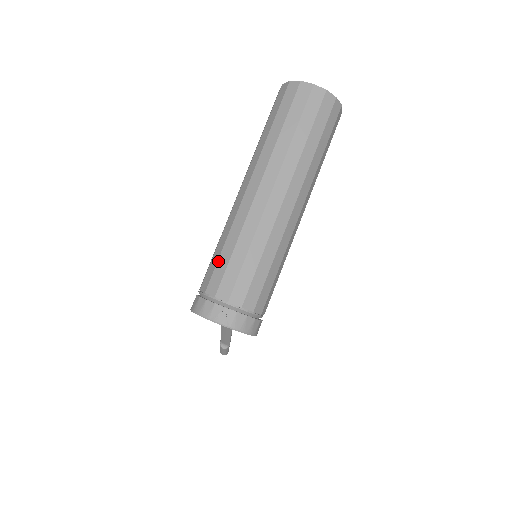
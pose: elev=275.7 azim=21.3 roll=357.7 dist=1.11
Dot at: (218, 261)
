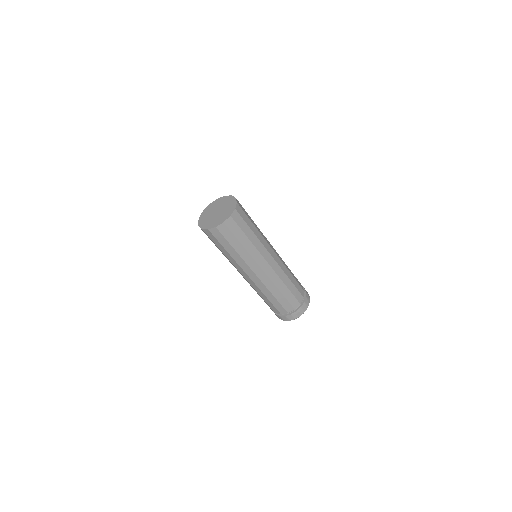
Dot at: (273, 304)
